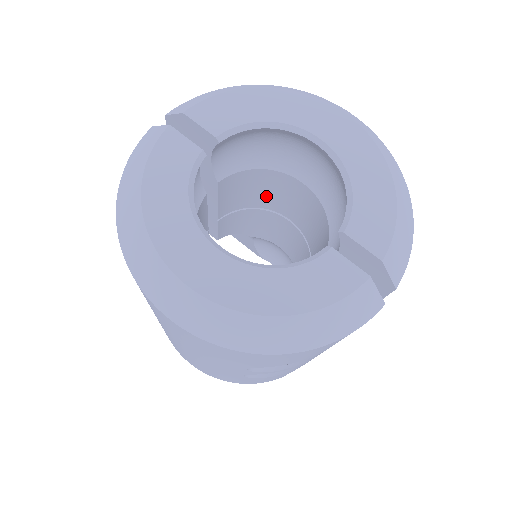
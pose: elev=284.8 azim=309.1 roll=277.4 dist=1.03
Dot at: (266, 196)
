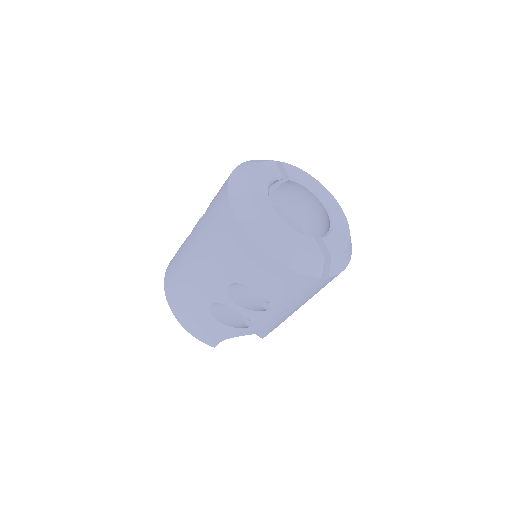
Dot at: occluded
